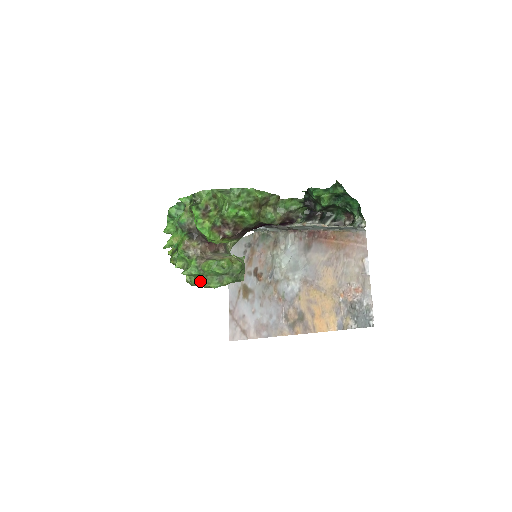
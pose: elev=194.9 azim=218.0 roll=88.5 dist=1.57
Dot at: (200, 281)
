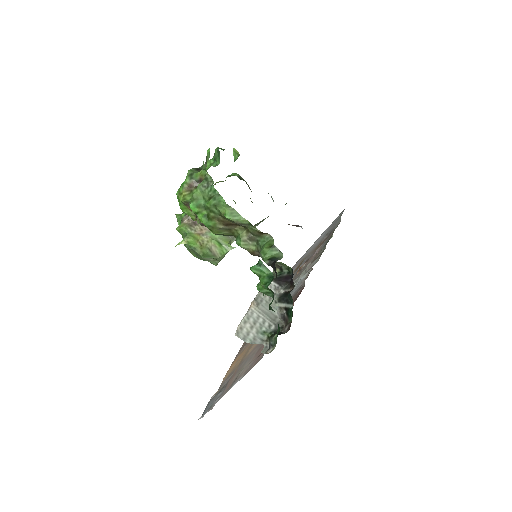
Dot at: occluded
